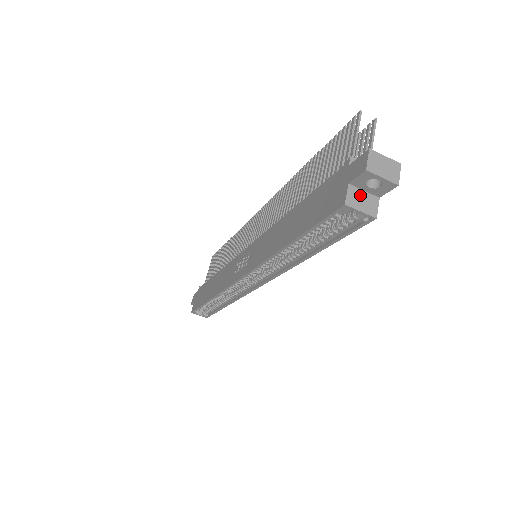
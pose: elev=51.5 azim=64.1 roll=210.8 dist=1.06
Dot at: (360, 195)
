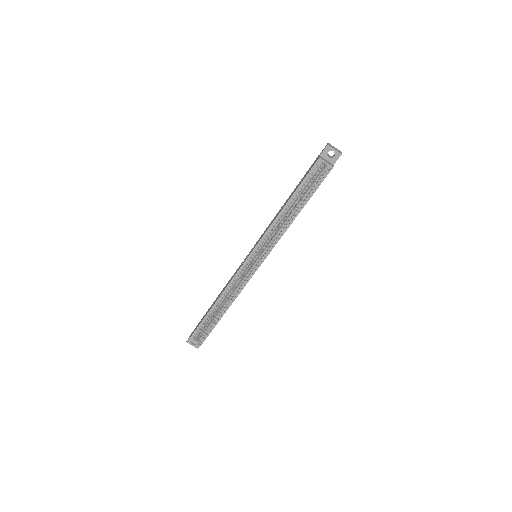
Dot at: (325, 160)
